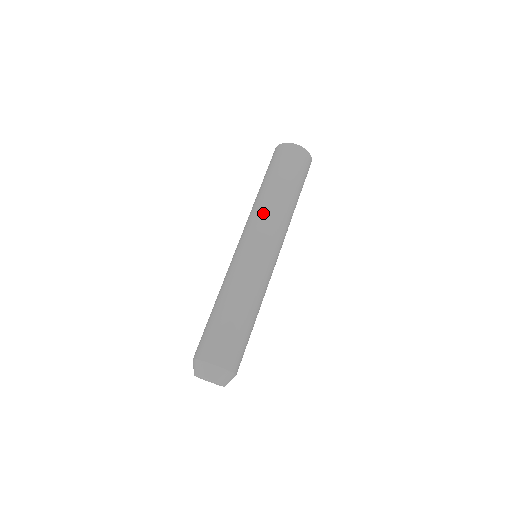
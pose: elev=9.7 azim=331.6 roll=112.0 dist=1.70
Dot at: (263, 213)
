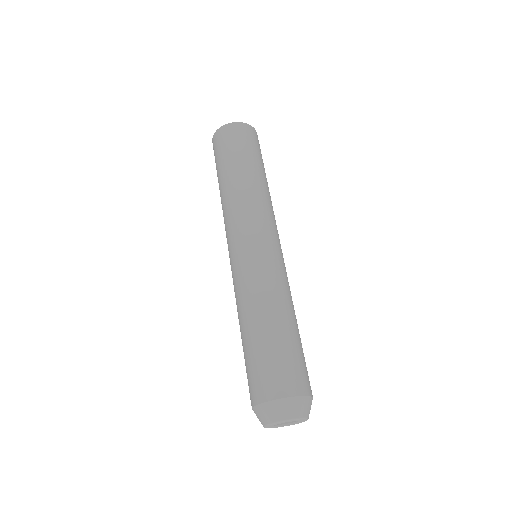
Dot at: (261, 202)
